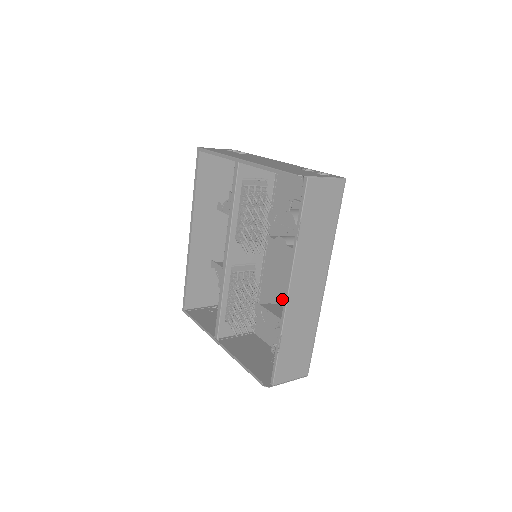
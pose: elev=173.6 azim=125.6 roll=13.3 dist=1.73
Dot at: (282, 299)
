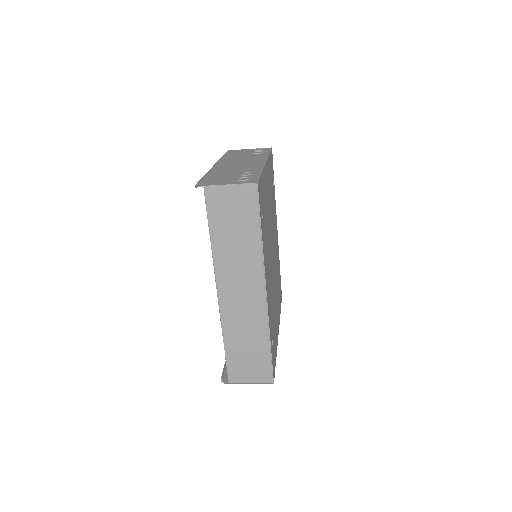
Dot at: occluded
